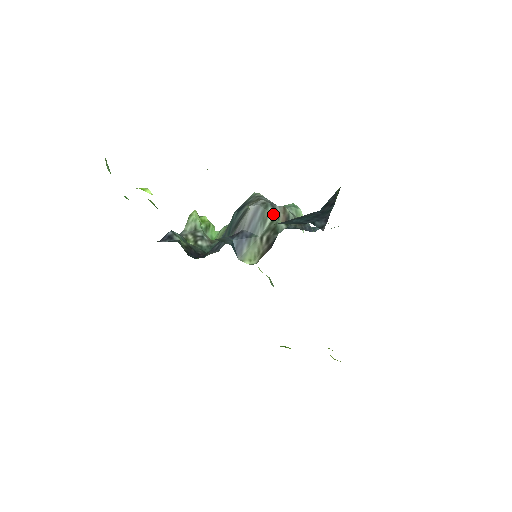
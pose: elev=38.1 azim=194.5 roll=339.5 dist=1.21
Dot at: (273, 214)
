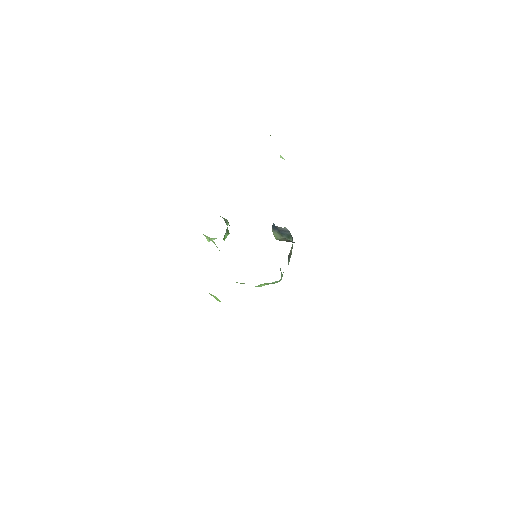
Dot at: occluded
